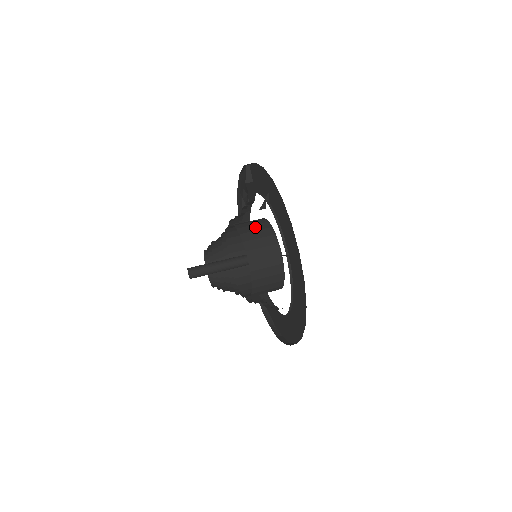
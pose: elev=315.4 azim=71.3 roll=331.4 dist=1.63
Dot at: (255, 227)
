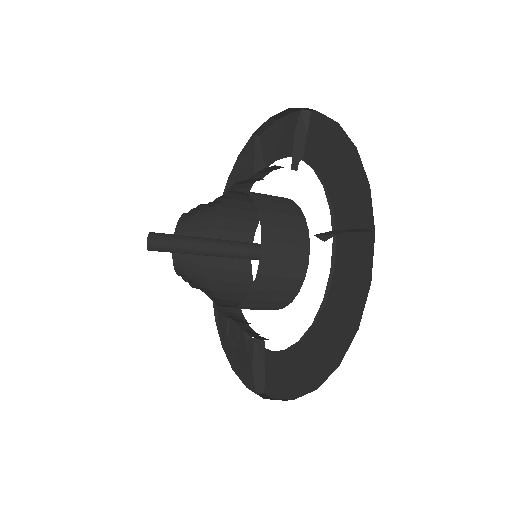
Dot at: (233, 238)
